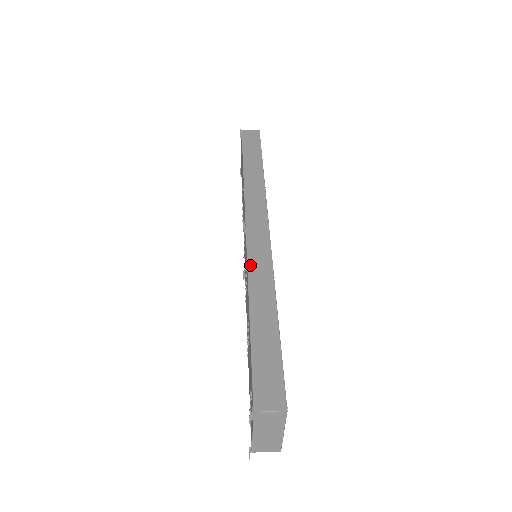
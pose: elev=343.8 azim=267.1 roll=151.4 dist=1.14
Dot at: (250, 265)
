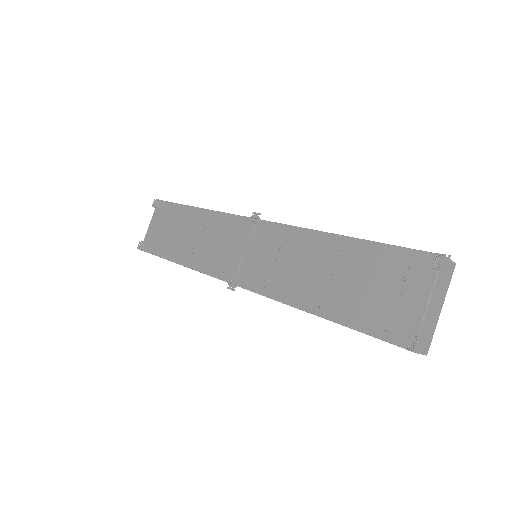
Dot at: (297, 227)
